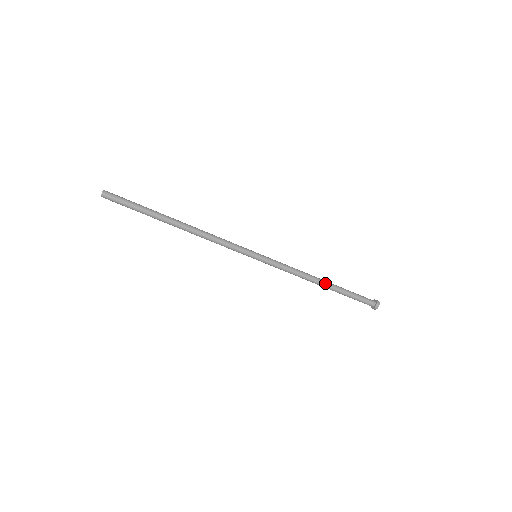
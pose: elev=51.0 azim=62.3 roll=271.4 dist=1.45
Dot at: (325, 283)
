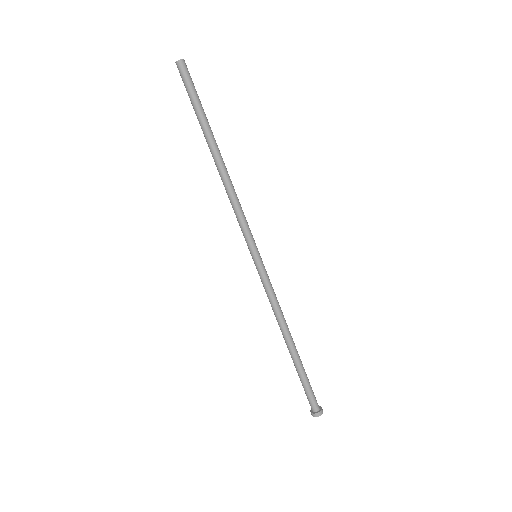
Dot at: (292, 344)
